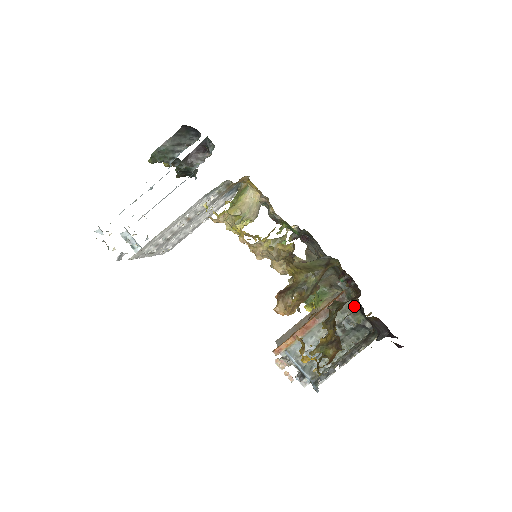
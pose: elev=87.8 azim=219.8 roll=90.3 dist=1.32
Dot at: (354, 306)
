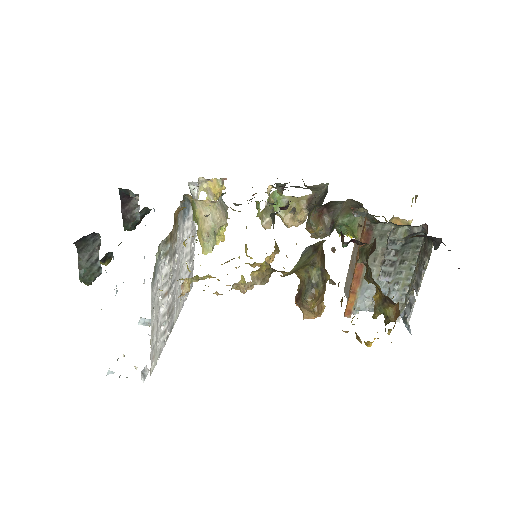
Dot at: (388, 224)
